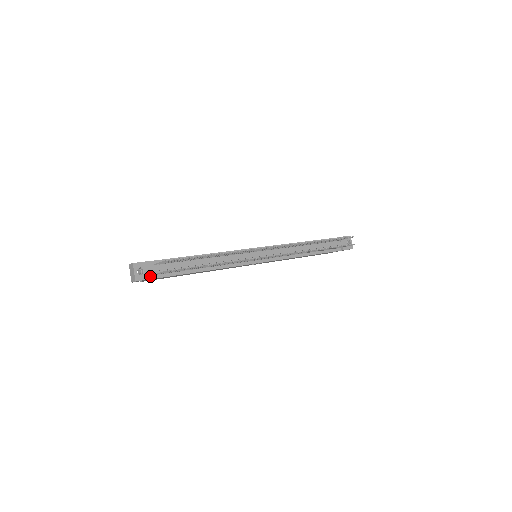
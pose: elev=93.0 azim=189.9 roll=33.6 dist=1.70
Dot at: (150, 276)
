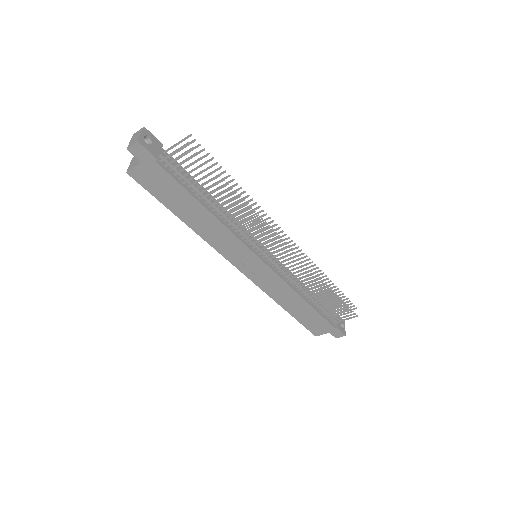
Dot at: (155, 153)
